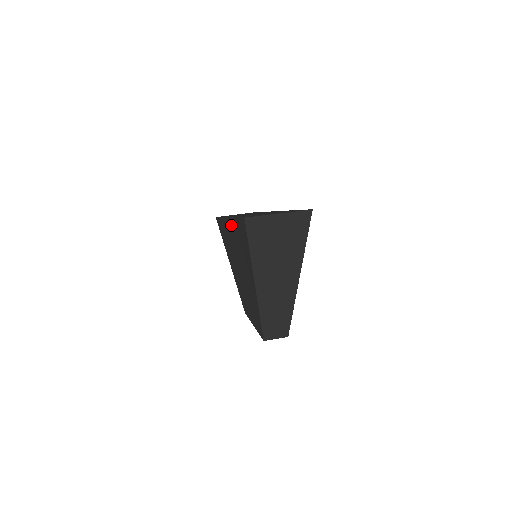
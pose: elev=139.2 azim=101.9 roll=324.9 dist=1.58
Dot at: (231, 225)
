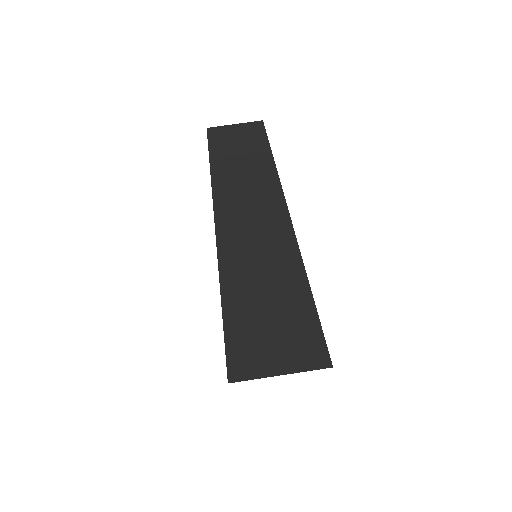
Dot at: occluded
